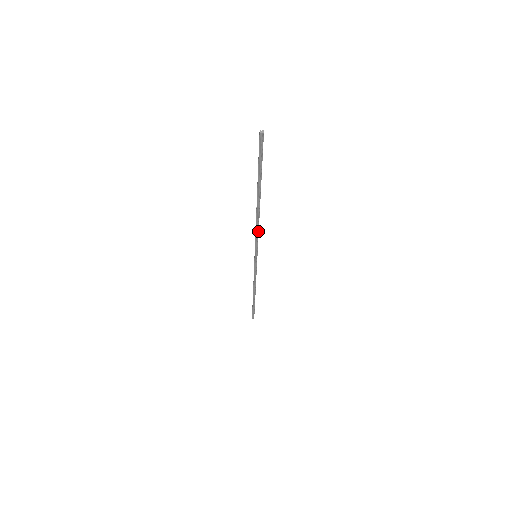
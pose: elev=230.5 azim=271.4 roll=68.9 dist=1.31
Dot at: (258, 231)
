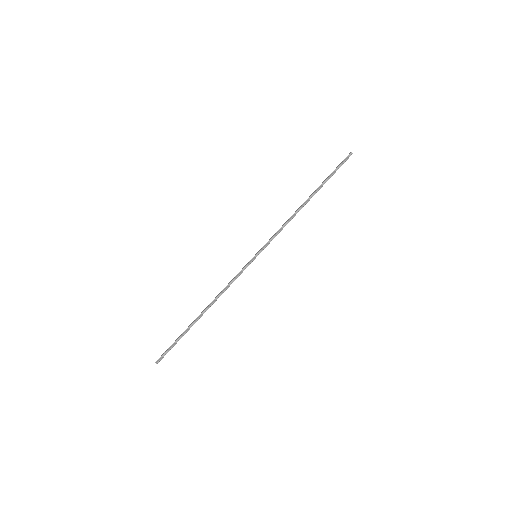
Dot at: occluded
